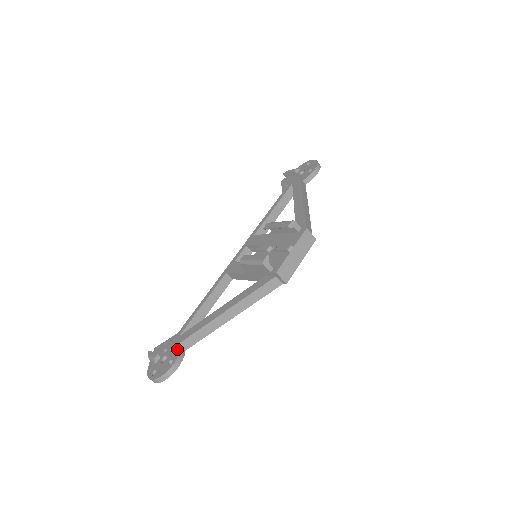
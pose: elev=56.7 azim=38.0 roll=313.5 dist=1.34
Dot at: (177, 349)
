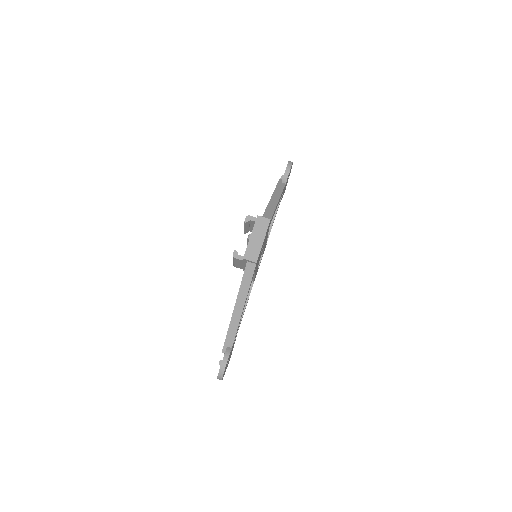
Dot at: occluded
